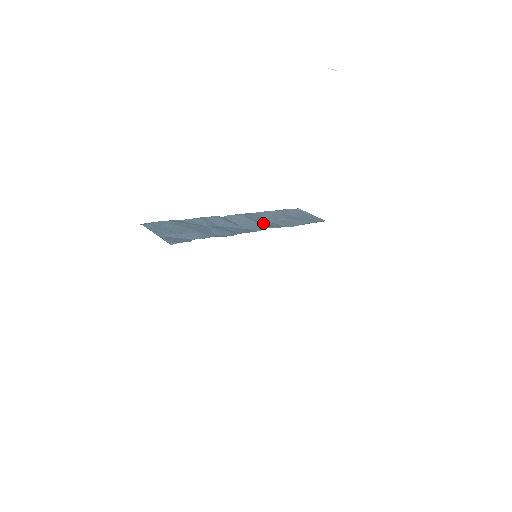
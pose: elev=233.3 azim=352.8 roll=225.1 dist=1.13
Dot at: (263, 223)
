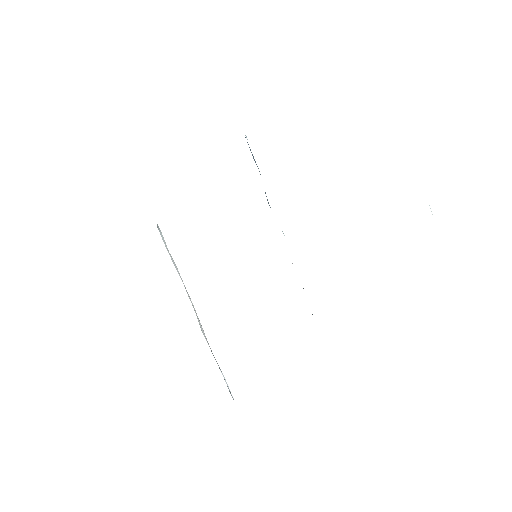
Dot at: occluded
